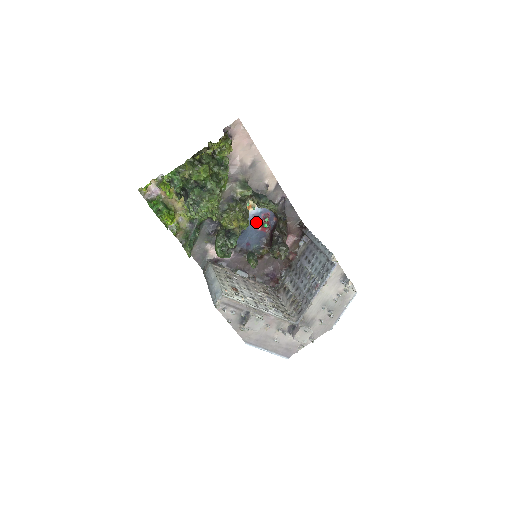
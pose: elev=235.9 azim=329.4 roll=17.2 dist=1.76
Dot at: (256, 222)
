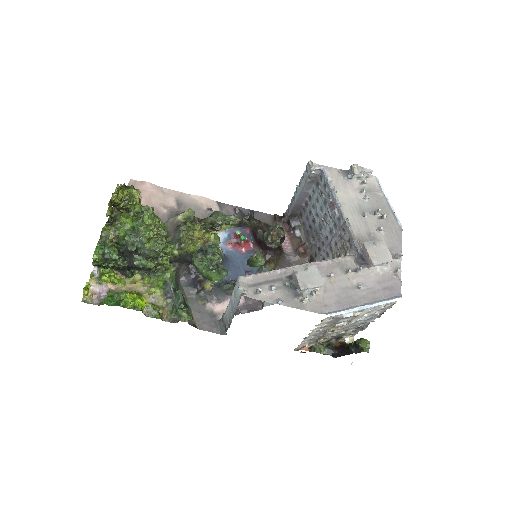
Dot at: (233, 247)
